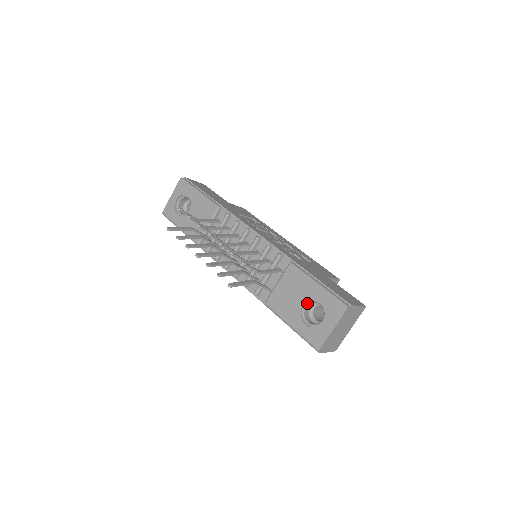
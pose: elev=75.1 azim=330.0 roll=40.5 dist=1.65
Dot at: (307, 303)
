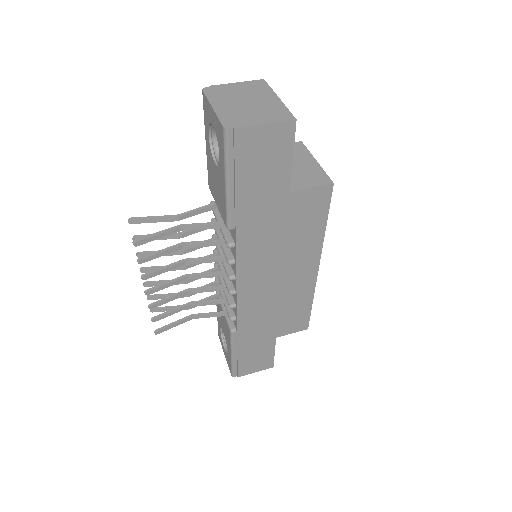
Dot at: (215, 157)
